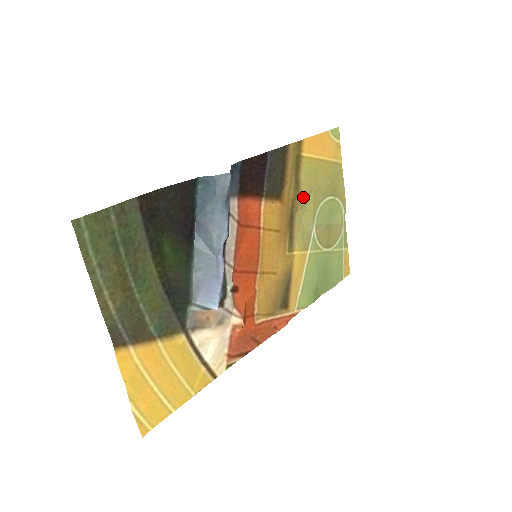
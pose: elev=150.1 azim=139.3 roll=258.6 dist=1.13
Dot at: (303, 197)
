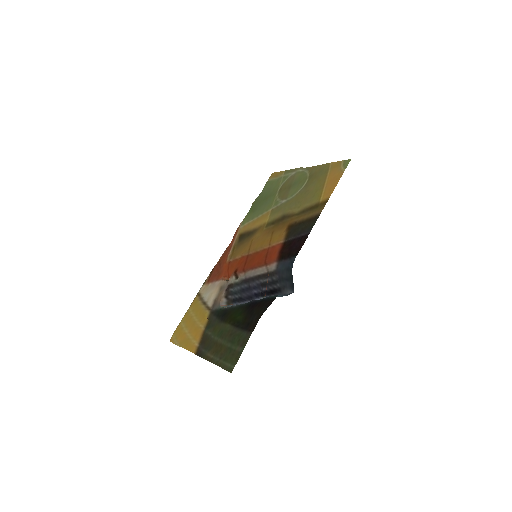
Dot at: (298, 209)
